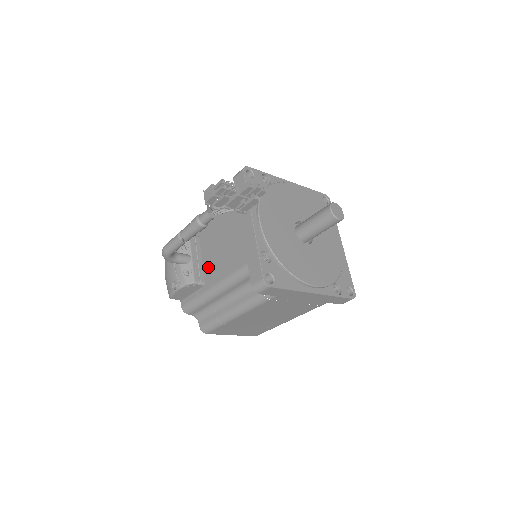
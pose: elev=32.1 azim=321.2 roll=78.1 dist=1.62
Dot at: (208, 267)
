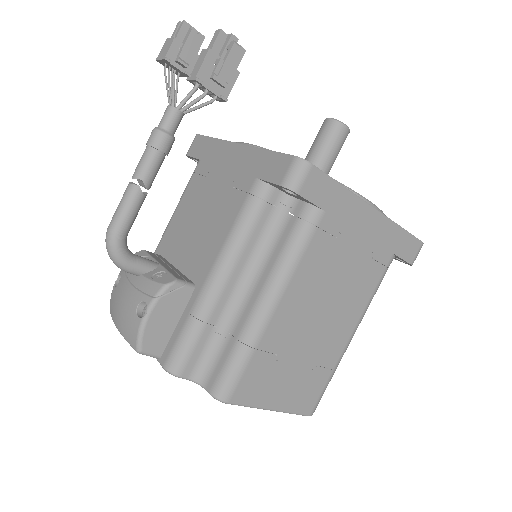
Dot at: (191, 261)
